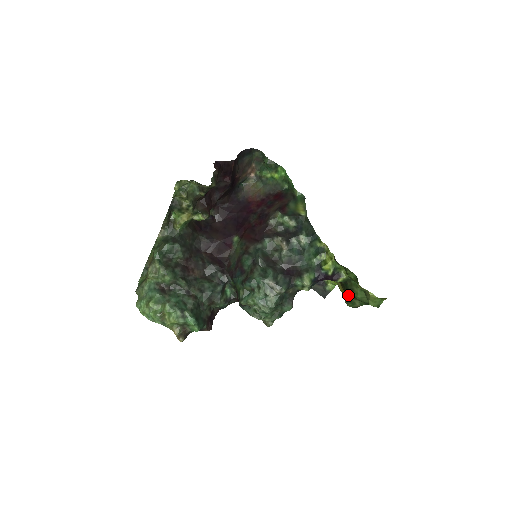
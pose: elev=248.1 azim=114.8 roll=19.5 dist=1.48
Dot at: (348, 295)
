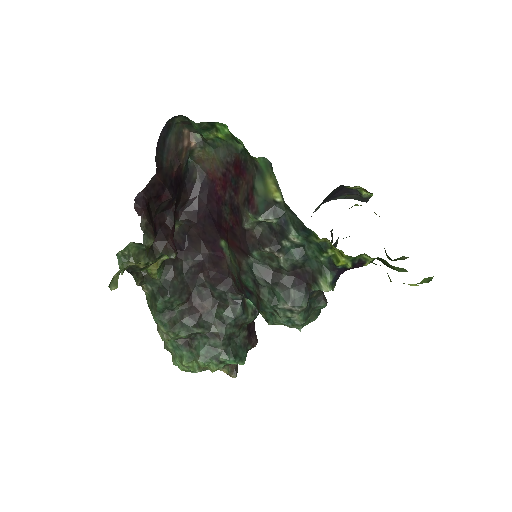
Dot at: occluded
